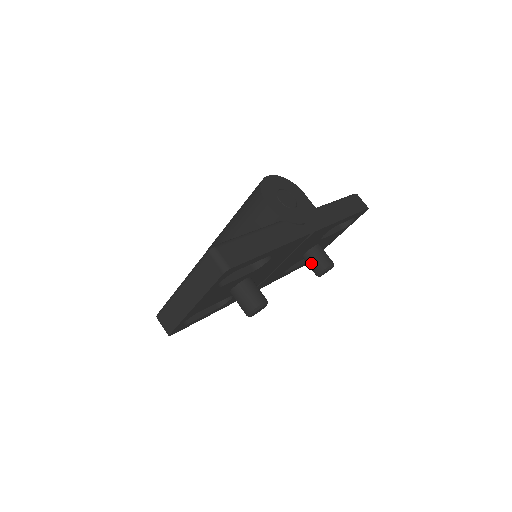
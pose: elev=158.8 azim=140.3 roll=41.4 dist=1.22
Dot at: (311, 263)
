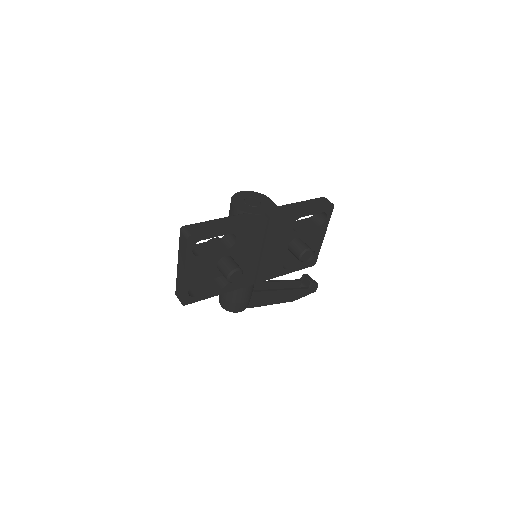
Dot at: (293, 251)
